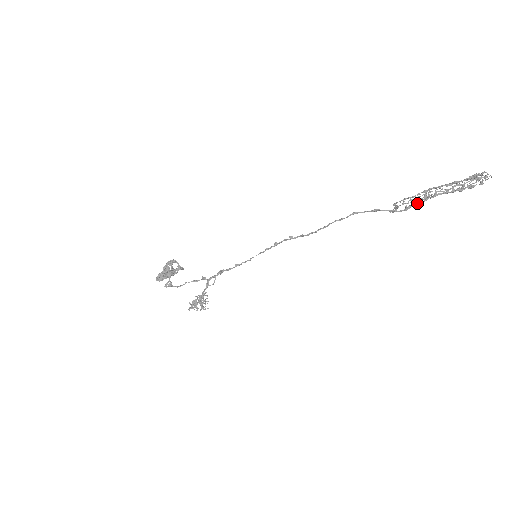
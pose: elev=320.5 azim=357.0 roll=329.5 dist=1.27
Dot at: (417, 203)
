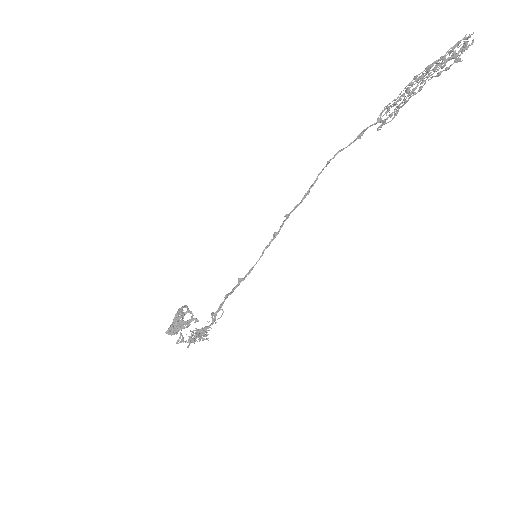
Dot at: (401, 103)
